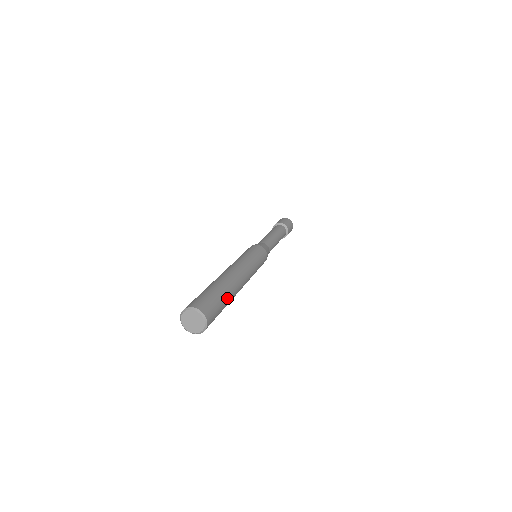
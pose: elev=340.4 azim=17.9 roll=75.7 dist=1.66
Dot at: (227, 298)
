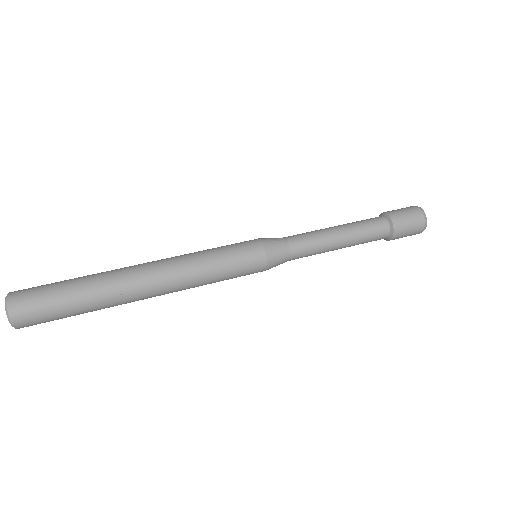
Dot at: (84, 301)
